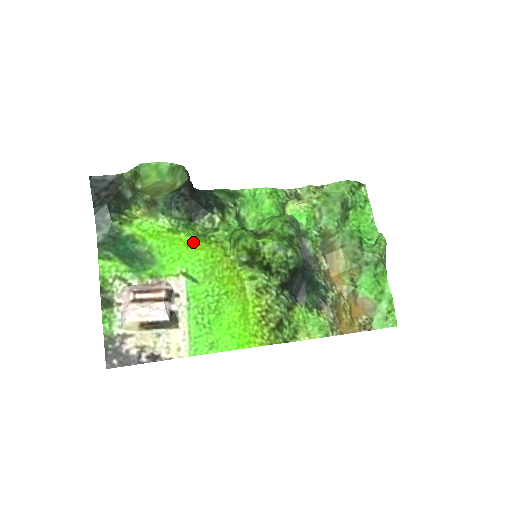
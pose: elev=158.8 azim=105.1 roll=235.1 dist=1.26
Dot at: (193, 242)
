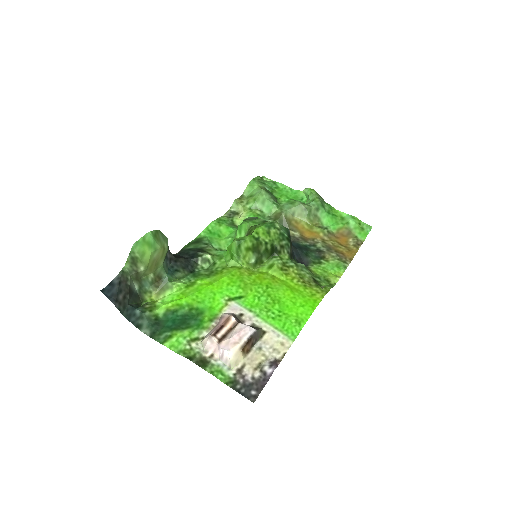
Dot at: (211, 280)
